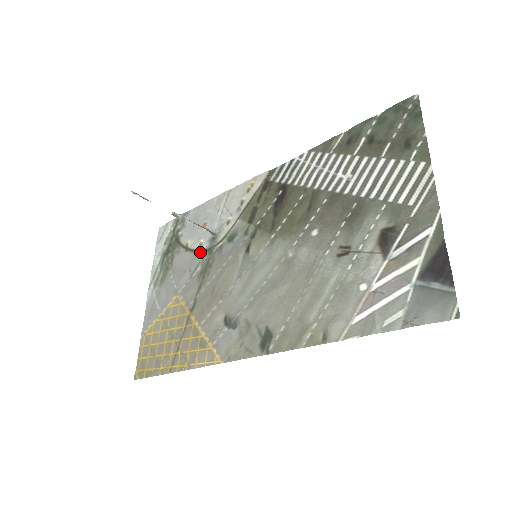
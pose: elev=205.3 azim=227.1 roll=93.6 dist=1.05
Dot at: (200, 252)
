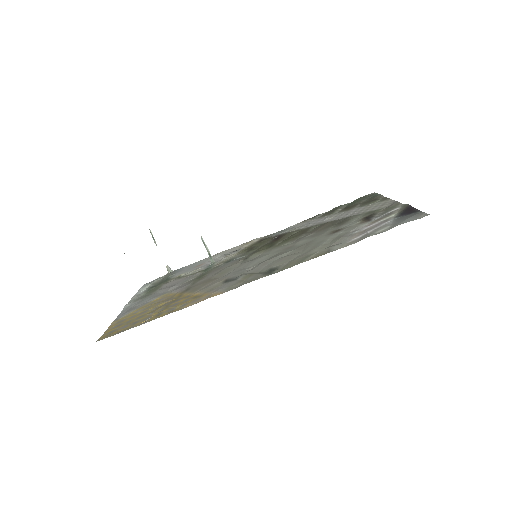
Dot at: (195, 273)
